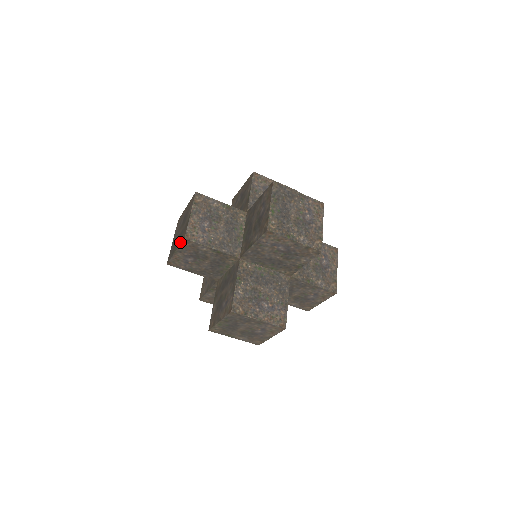
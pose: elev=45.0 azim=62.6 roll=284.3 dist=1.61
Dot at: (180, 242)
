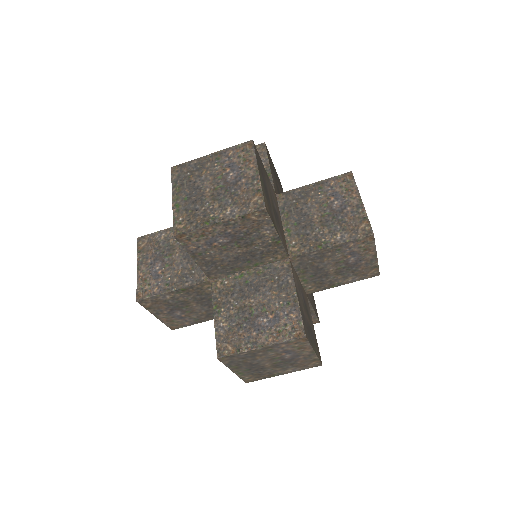
Dot at: occluded
